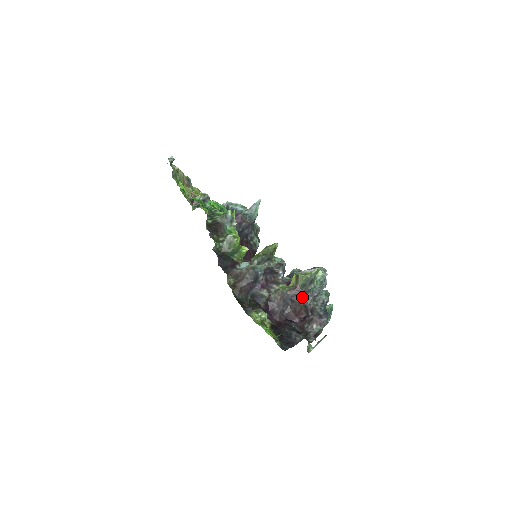
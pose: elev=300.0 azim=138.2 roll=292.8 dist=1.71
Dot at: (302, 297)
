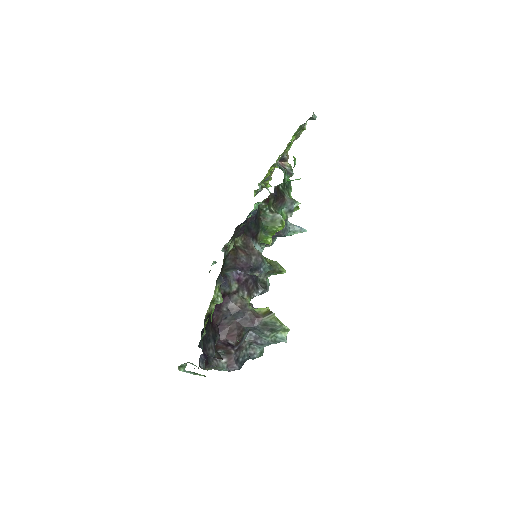
Dot at: (250, 329)
